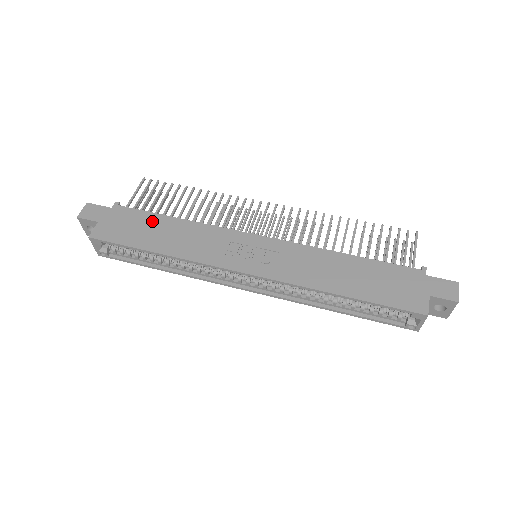
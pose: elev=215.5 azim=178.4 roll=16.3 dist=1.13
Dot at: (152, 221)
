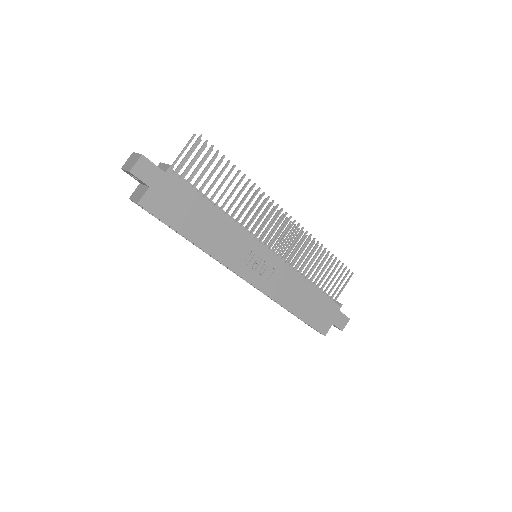
Dot at: (197, 205)
